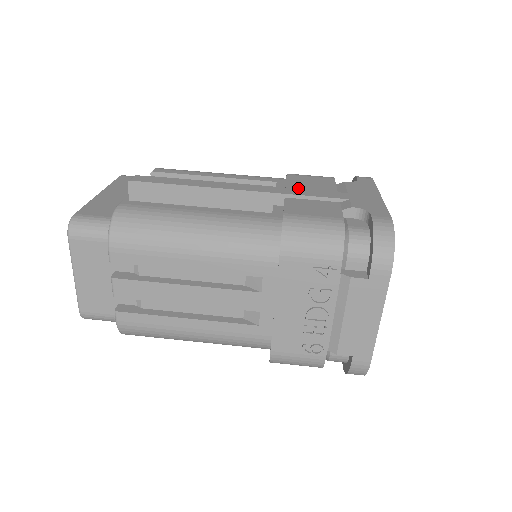
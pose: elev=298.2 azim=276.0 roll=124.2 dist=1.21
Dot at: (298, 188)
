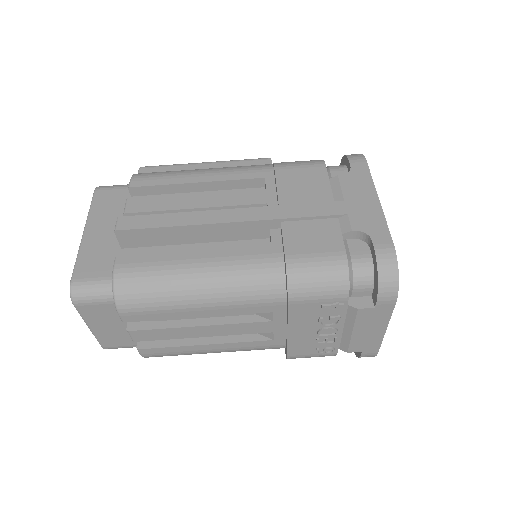
Dot at: (291, 198)
